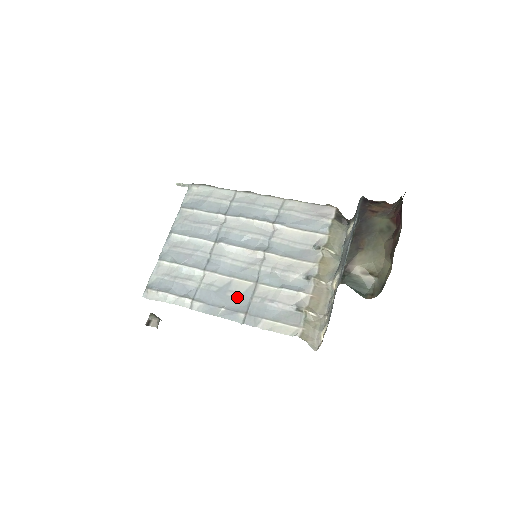
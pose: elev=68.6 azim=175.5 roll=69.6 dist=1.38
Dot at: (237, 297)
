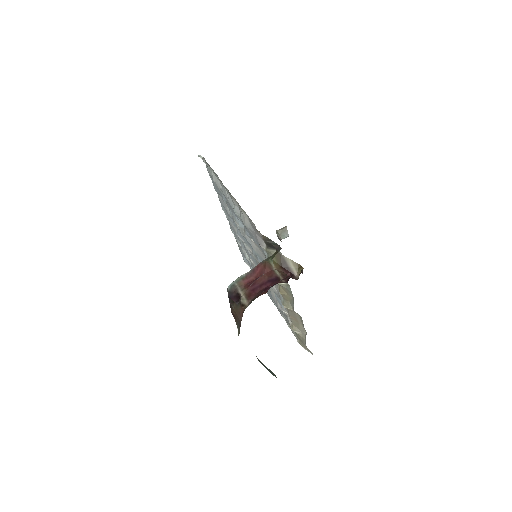
Dot at: occluded
